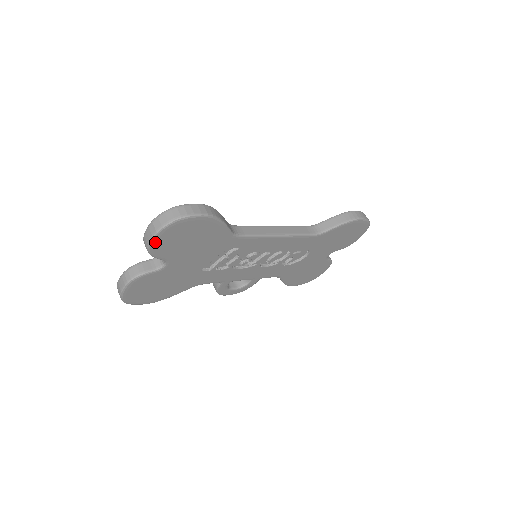
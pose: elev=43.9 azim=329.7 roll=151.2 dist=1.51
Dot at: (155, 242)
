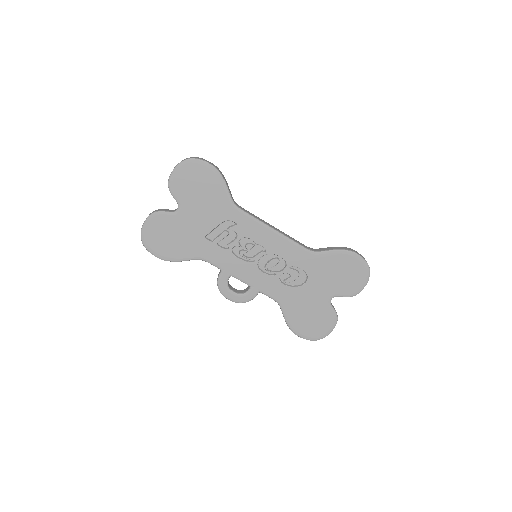
Dot at: (174, 175)
